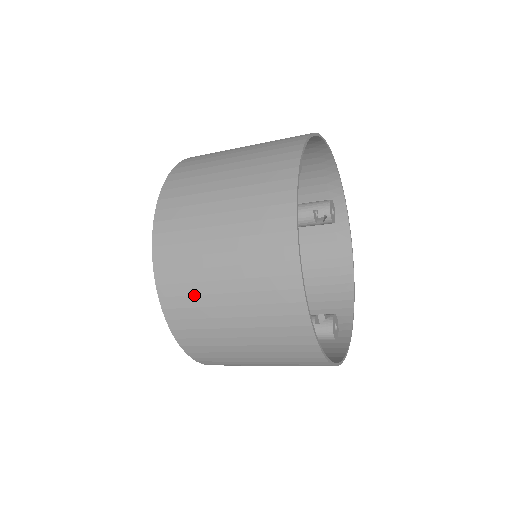
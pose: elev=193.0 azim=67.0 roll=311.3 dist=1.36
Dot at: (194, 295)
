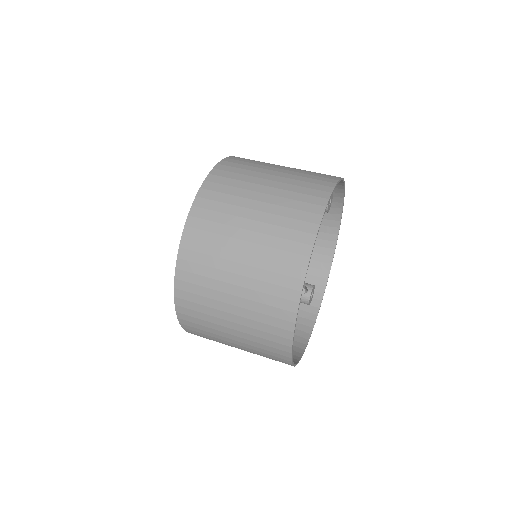
Dot at: (208, 332)
